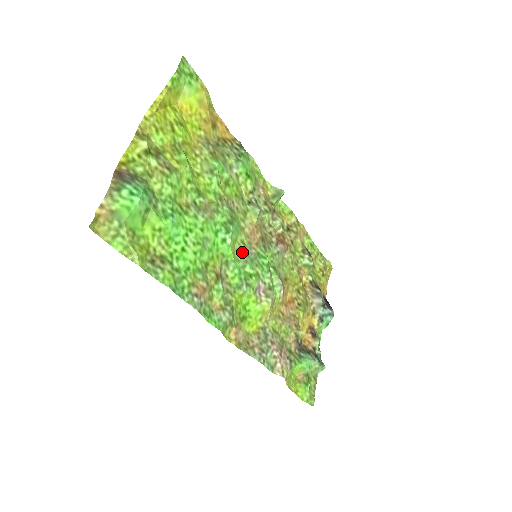
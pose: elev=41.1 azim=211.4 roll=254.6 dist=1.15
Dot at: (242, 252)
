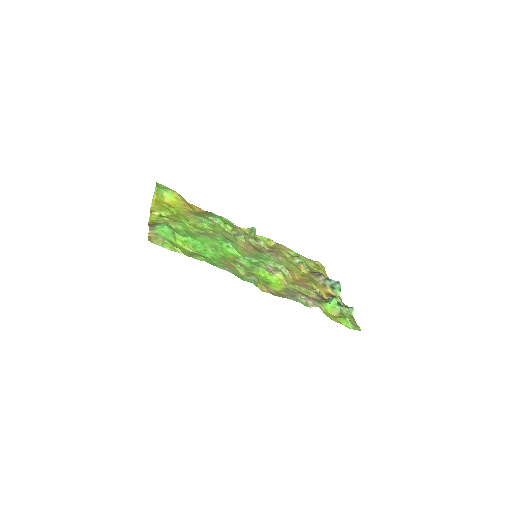
Dot at: (244, 254)
